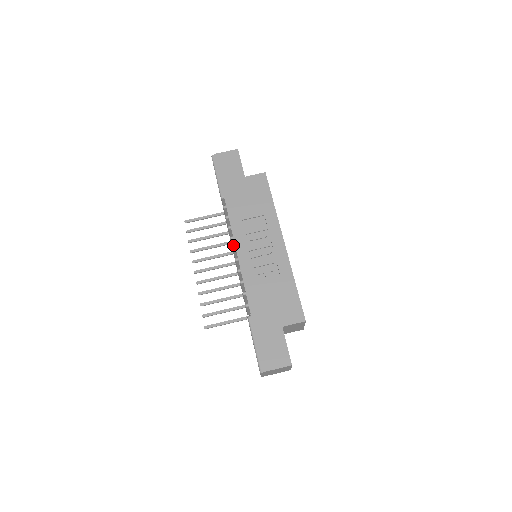
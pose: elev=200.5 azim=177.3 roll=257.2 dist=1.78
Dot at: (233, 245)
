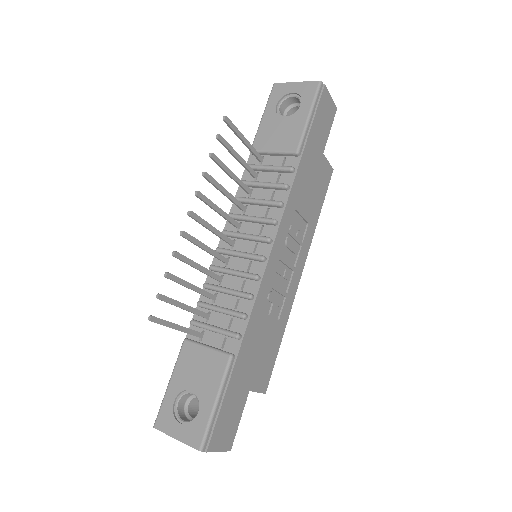
Dot at: (252, 221)
